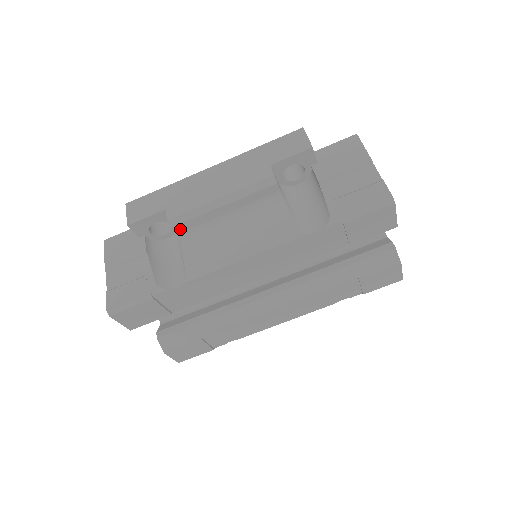
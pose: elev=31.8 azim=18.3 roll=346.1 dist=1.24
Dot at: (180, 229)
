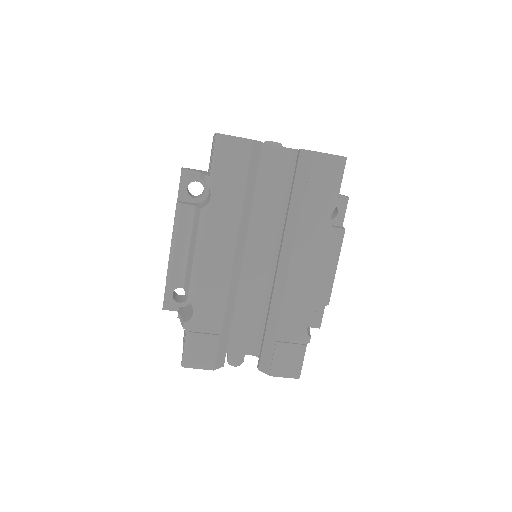
Dot at: (176, 282)
